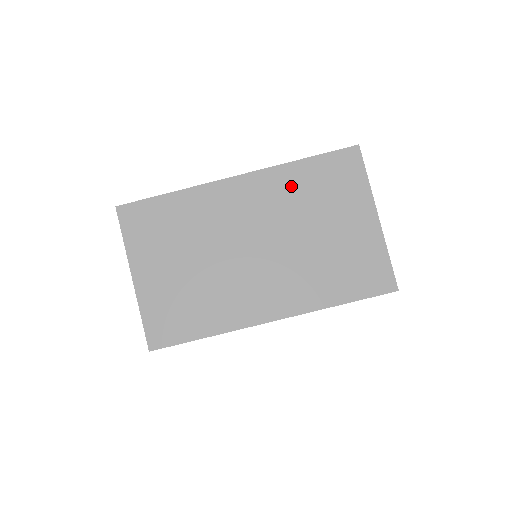
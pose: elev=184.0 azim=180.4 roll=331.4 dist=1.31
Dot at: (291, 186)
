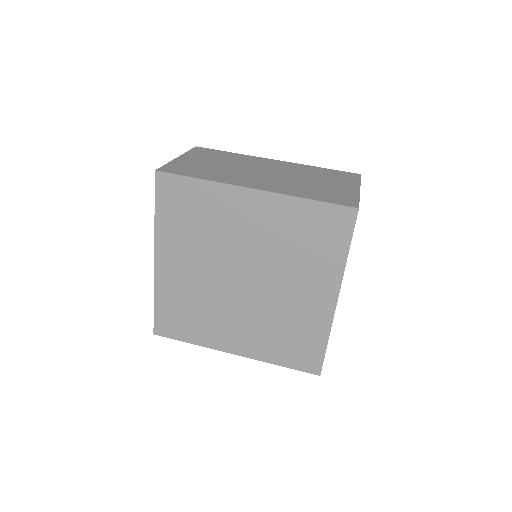
Dot at: (307, 169)
